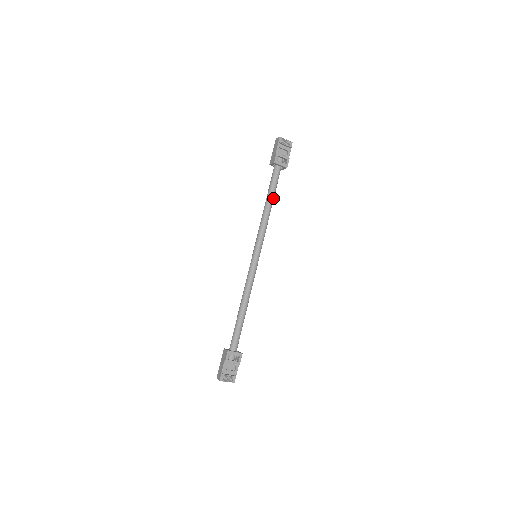
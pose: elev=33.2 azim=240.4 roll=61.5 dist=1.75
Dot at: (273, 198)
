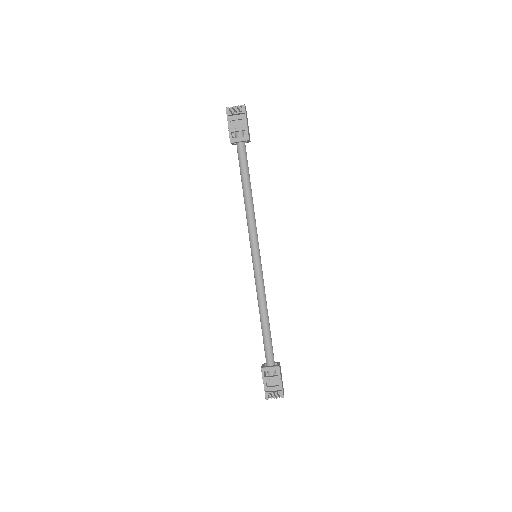
Dot at: (248, 183)
